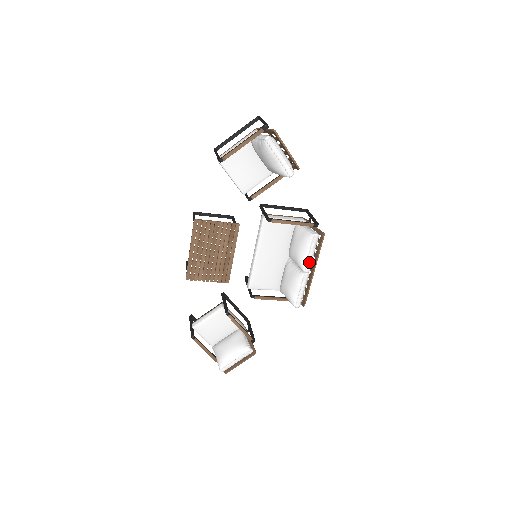
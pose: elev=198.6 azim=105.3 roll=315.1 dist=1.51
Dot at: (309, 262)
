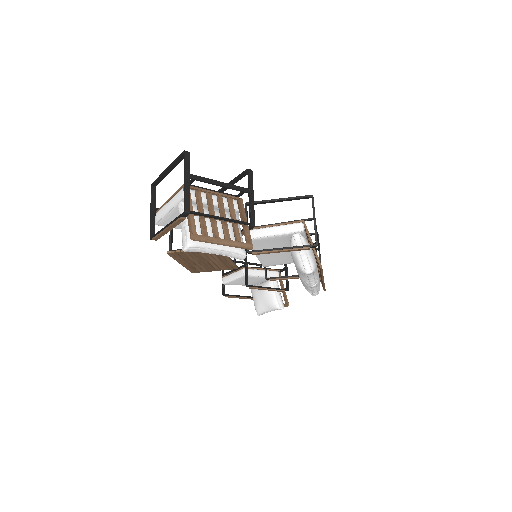
Dot at: (312, 281)
